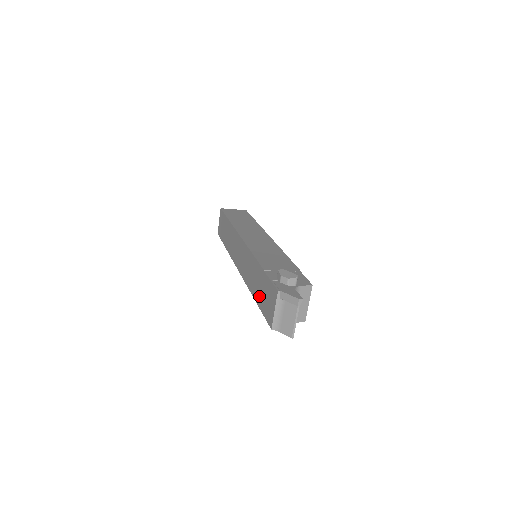
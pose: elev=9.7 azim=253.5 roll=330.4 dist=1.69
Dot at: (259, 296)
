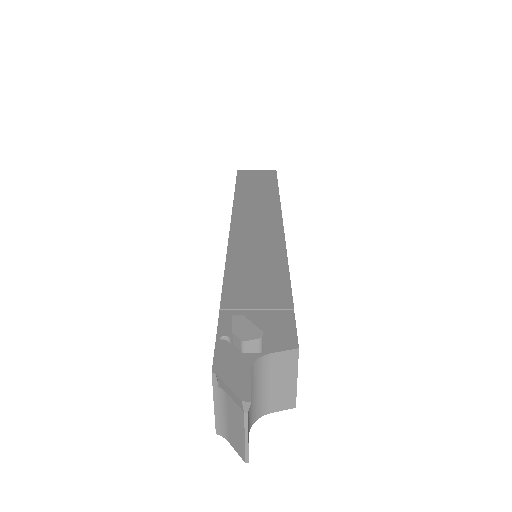
Dot at: occluded
